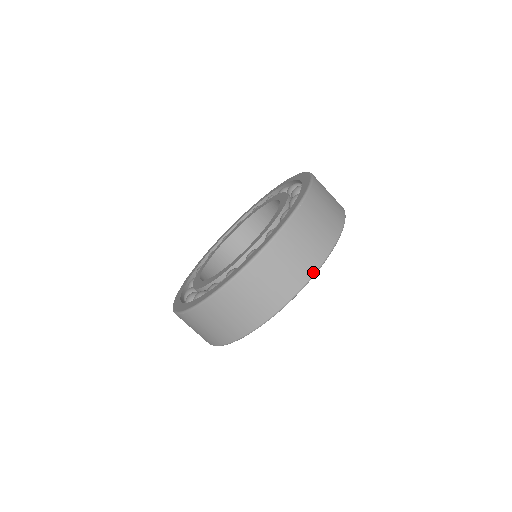
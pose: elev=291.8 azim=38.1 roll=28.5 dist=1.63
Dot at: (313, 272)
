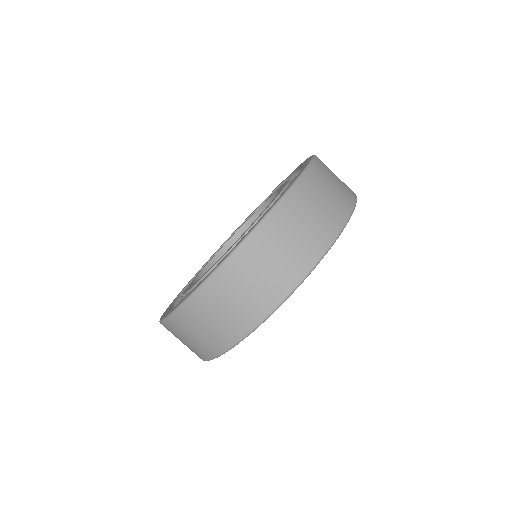
Dot at: (257, 322)
